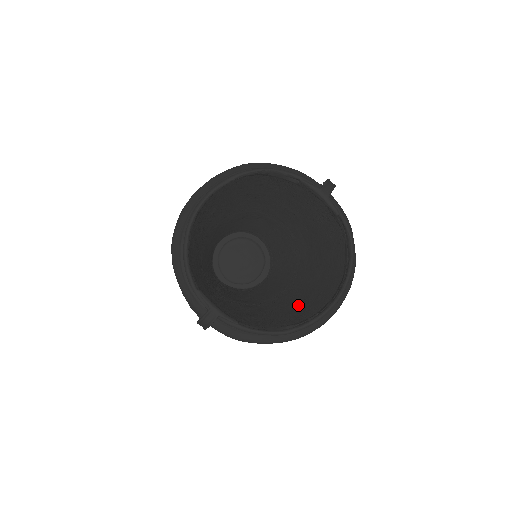
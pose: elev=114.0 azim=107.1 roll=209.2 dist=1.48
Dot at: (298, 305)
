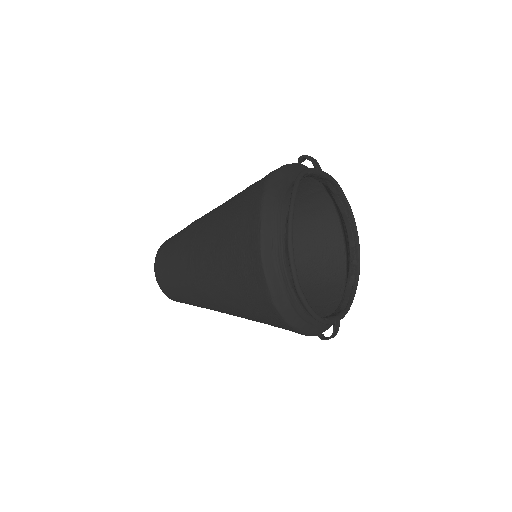
Dot at: (296, 262)
